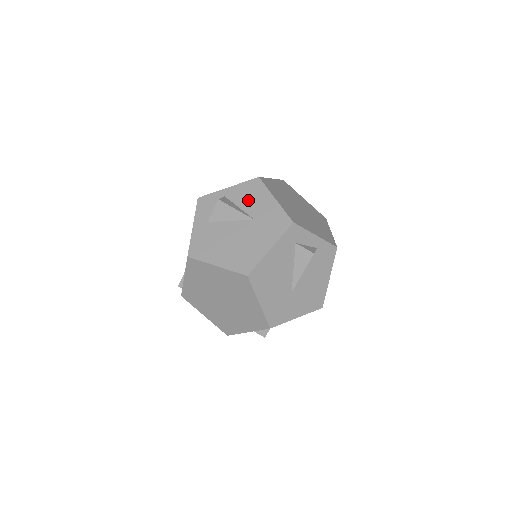
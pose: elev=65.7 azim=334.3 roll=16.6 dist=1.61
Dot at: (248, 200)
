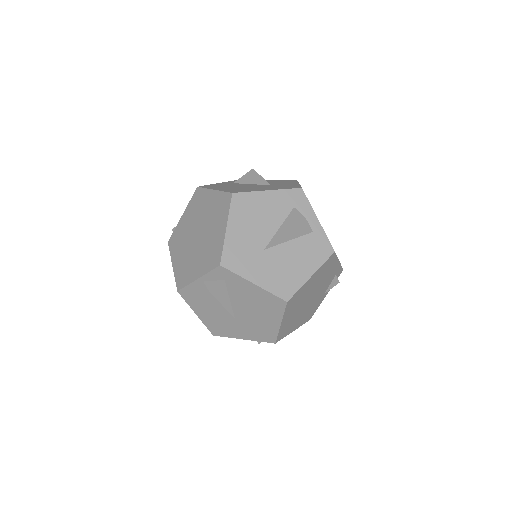
Dot at: (276, 182)
